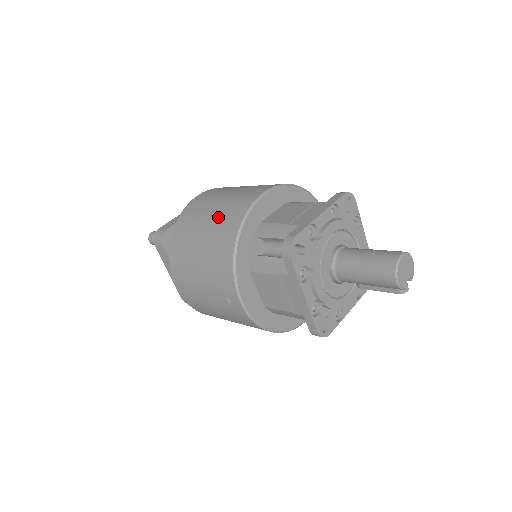
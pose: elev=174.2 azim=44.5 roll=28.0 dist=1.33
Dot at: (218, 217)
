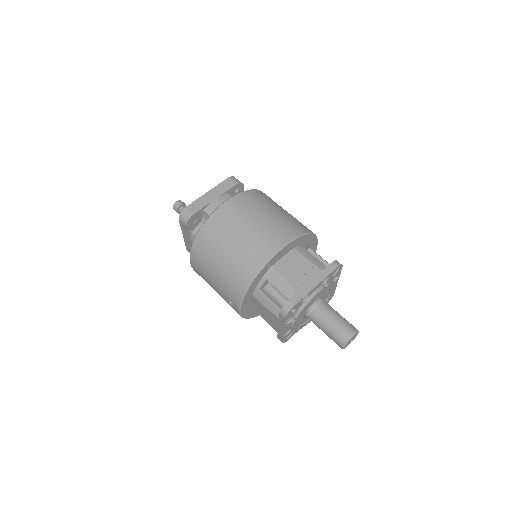
Dot at: (241, 249)
